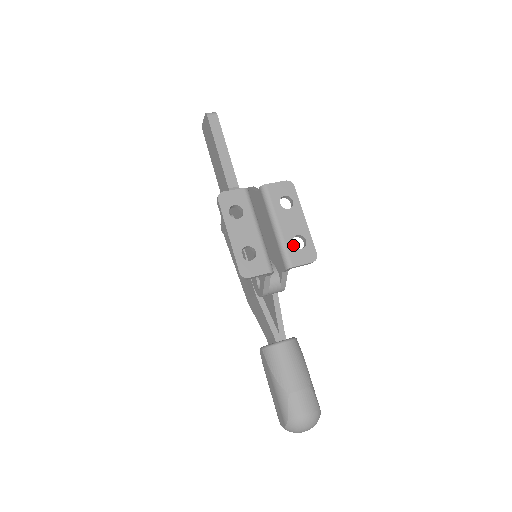
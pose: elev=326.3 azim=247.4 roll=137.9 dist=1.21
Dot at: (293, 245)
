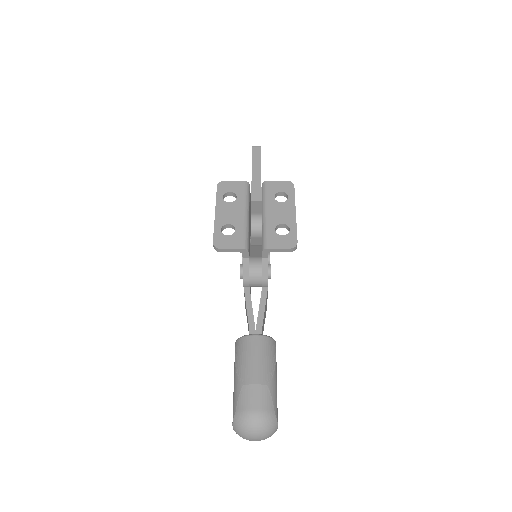
Dot at: (275, 231)
